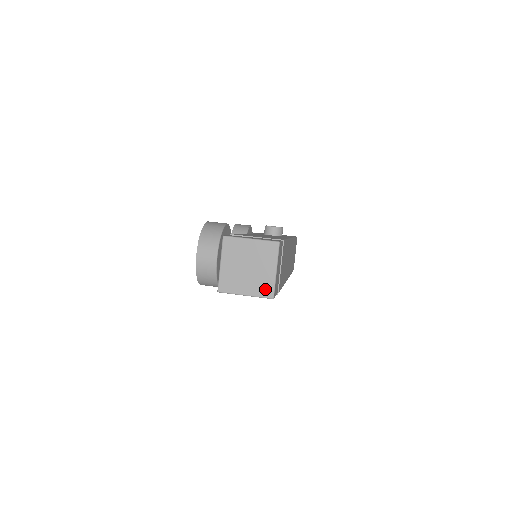
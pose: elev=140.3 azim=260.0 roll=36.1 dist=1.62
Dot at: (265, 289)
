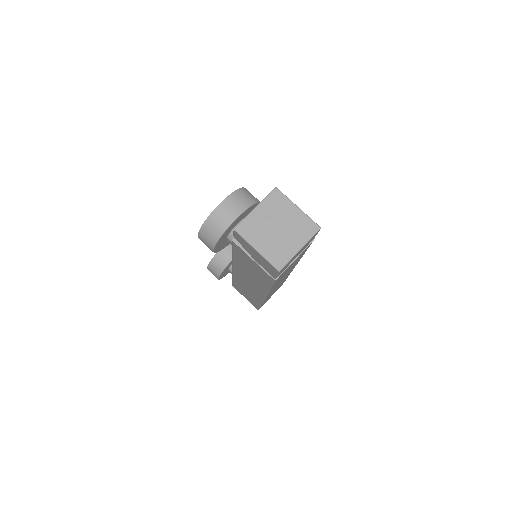
Dot at: (278, 257)
